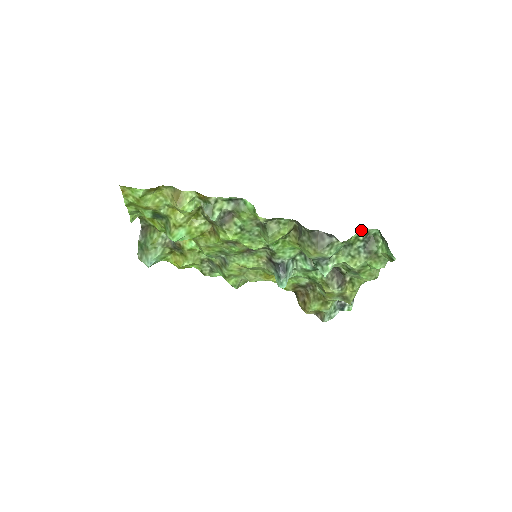
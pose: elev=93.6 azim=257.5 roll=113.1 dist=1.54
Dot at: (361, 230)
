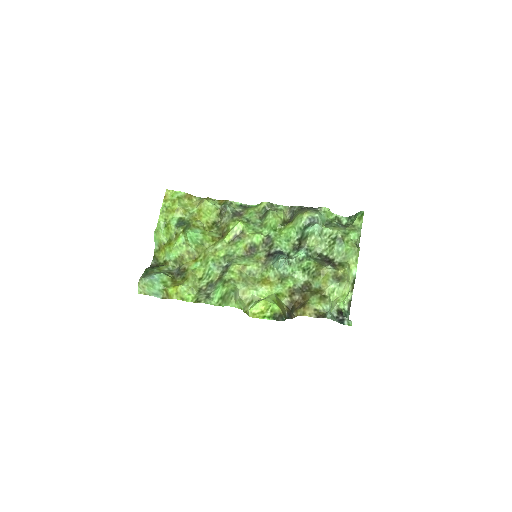
Dot at: (335, 214)
